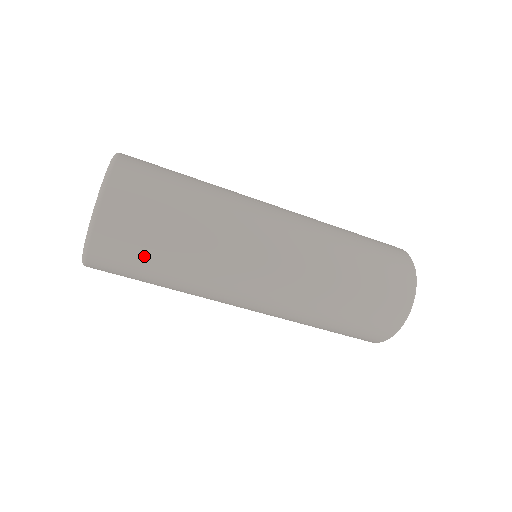
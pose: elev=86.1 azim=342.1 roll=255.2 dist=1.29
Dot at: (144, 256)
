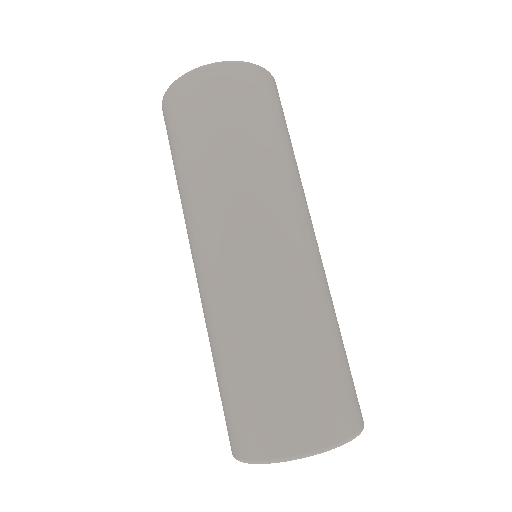
Dot at: (190, 128)
